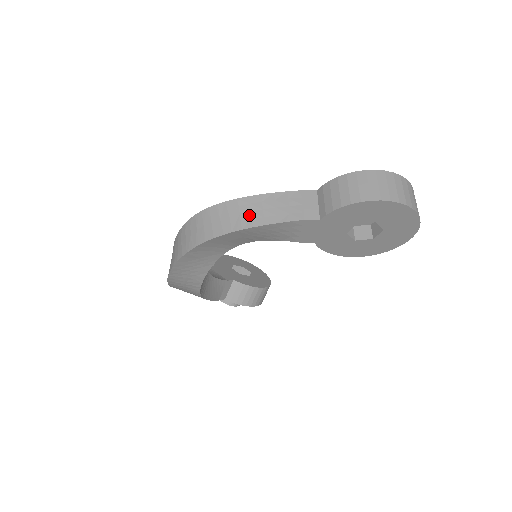
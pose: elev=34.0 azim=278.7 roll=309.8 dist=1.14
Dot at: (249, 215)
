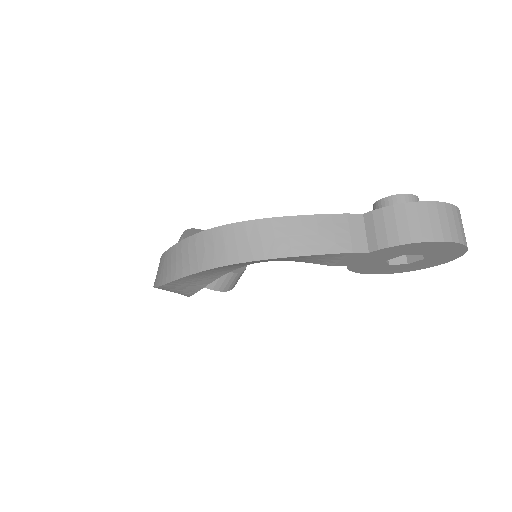
Dot at: (287, 241)
